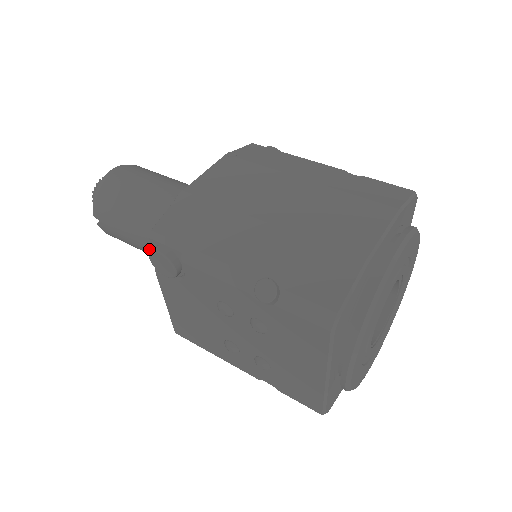
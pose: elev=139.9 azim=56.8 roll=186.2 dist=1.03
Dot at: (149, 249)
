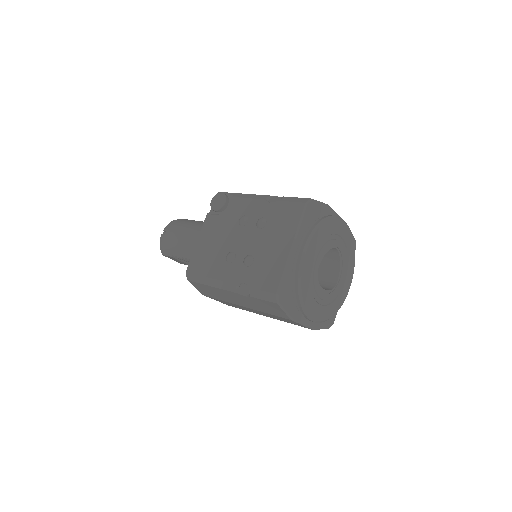
Dot at: (192, 241)
